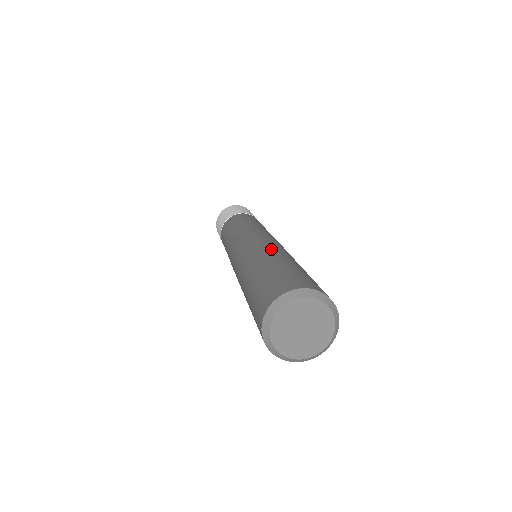
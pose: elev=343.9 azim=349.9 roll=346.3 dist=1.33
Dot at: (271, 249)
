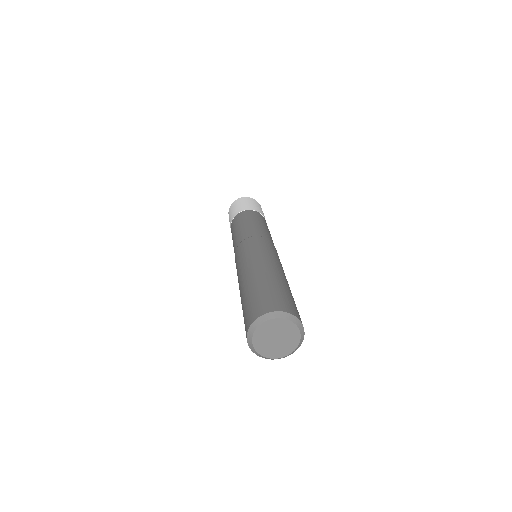
Dot at: occluded
